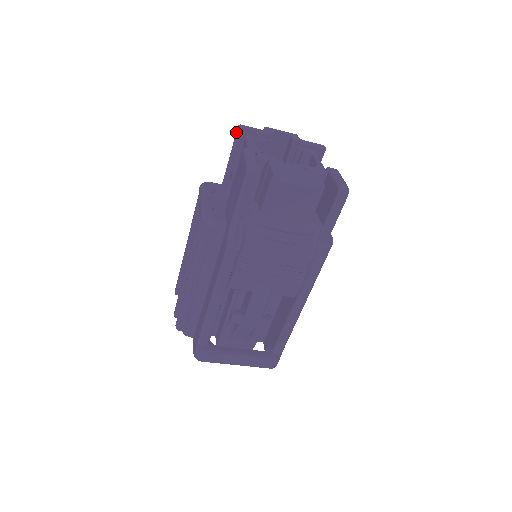
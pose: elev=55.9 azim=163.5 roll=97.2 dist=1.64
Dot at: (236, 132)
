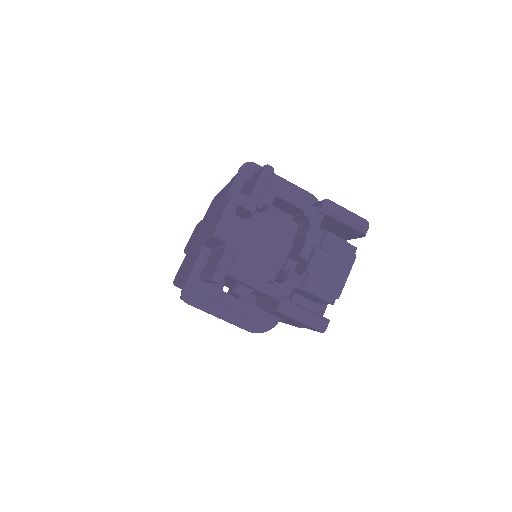
Dot at: occluded
